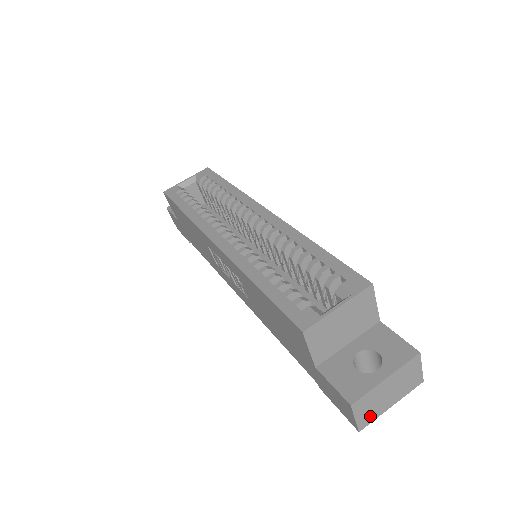
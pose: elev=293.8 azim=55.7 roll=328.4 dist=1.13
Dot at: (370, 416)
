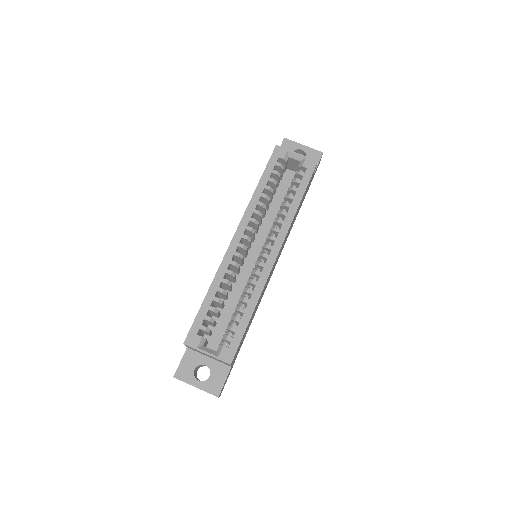
Dot at: occluded
